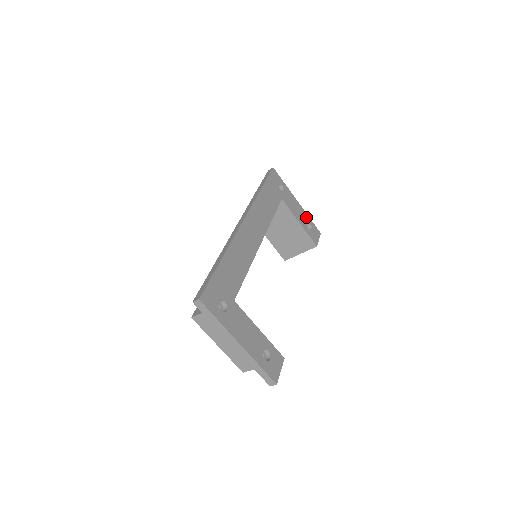
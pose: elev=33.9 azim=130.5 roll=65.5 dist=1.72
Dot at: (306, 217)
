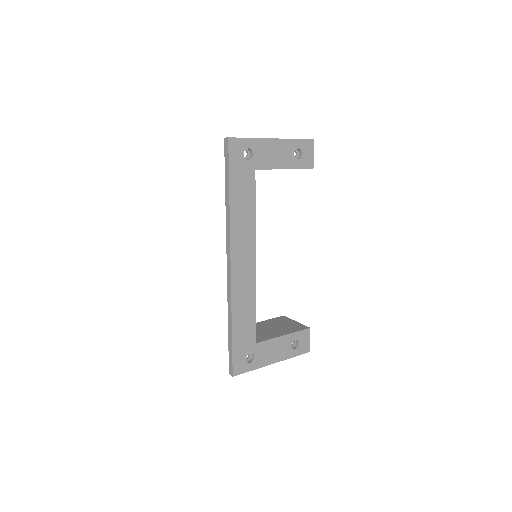
Dot at: (291, 146)
